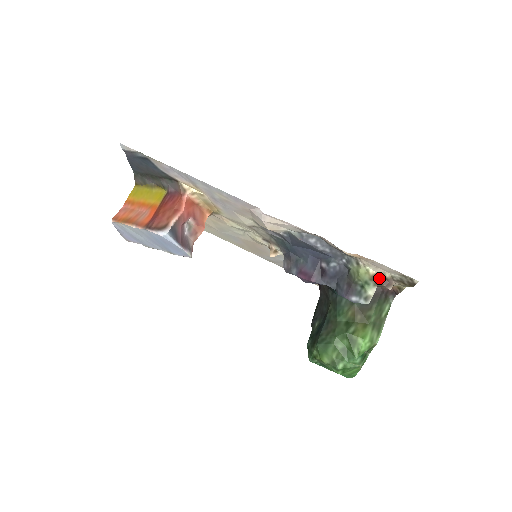
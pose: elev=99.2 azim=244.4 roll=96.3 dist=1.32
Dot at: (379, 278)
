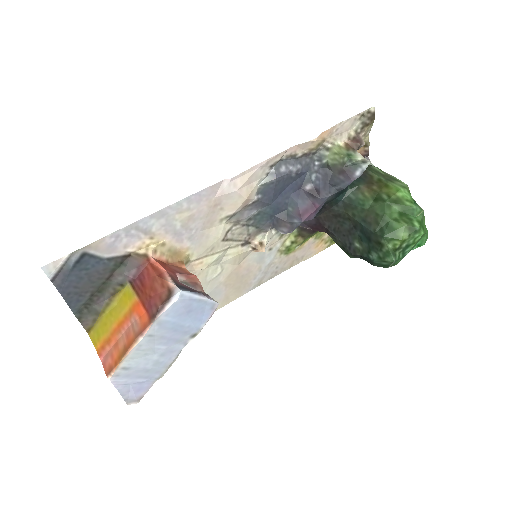
Dot at: (350, 143)
